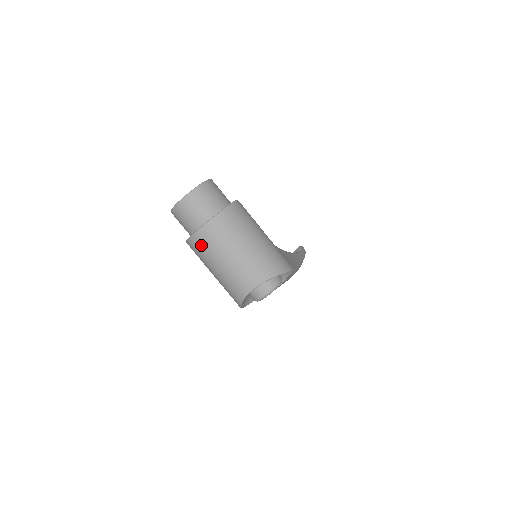
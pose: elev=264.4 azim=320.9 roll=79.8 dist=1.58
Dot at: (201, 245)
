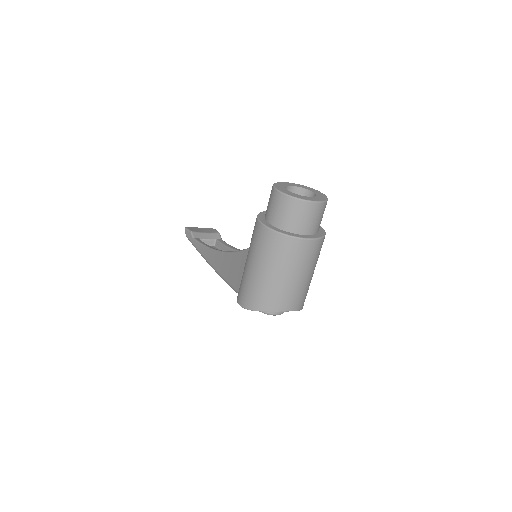
Dot at: (289, 250)
